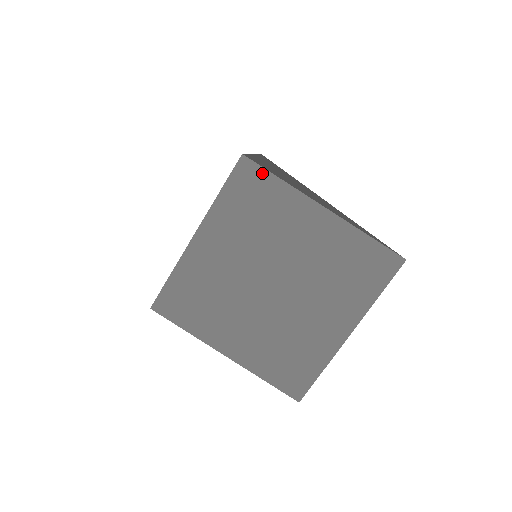
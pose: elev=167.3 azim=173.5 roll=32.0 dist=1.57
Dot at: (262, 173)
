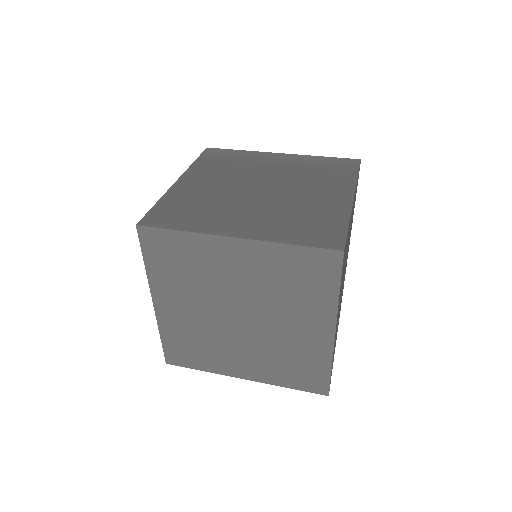
Dot at: (336, 275)
